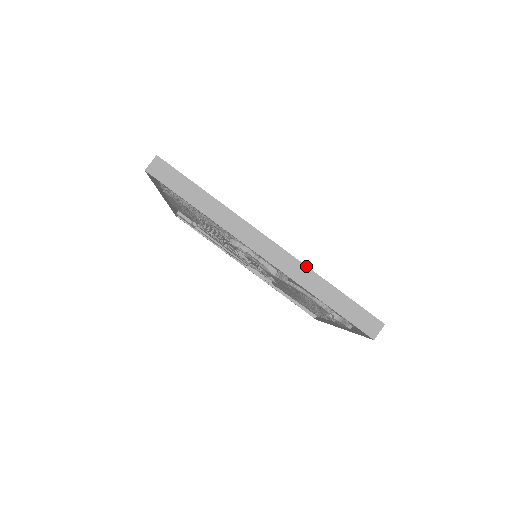
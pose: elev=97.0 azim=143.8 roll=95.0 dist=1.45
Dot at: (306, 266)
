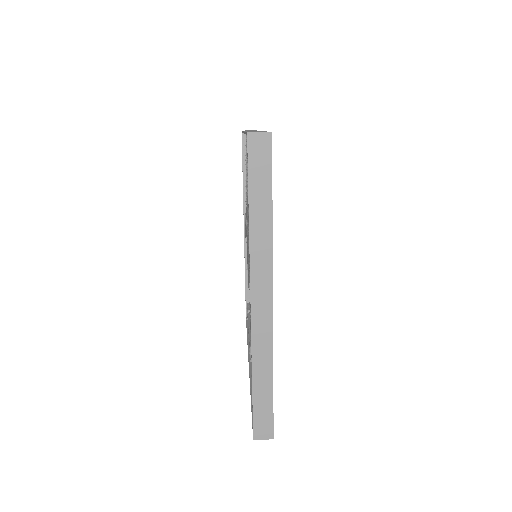
Dot at: occluded
